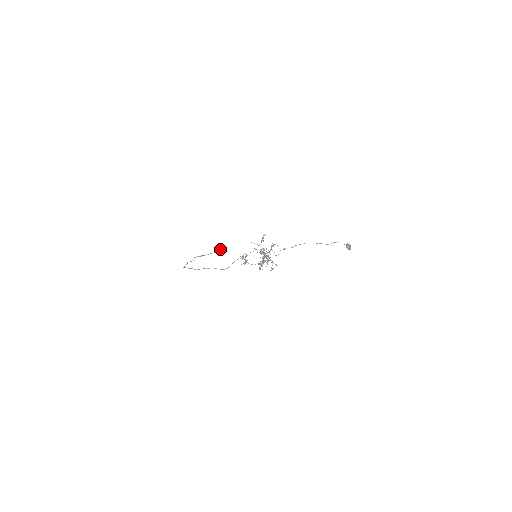
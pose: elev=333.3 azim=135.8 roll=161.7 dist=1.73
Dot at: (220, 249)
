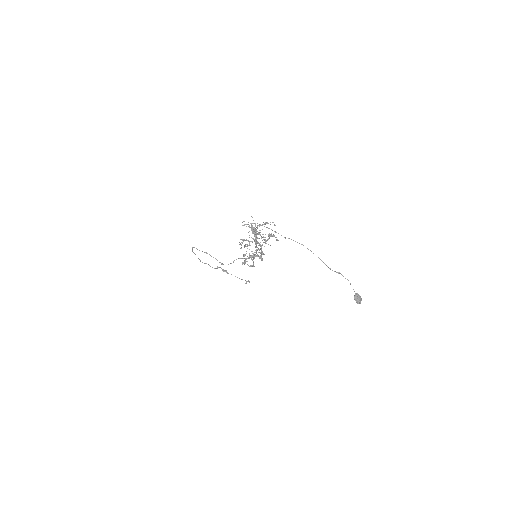
Dot at: (249, 281)
